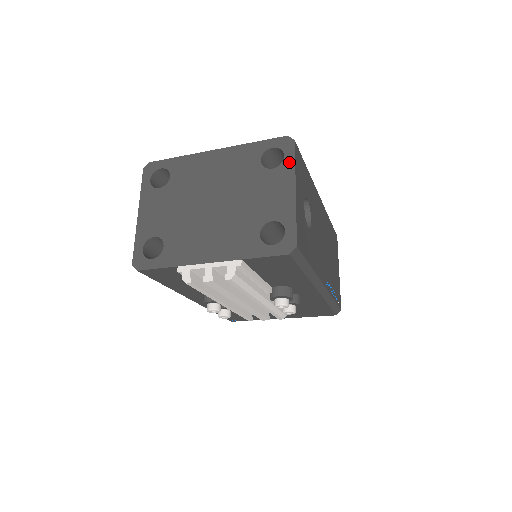
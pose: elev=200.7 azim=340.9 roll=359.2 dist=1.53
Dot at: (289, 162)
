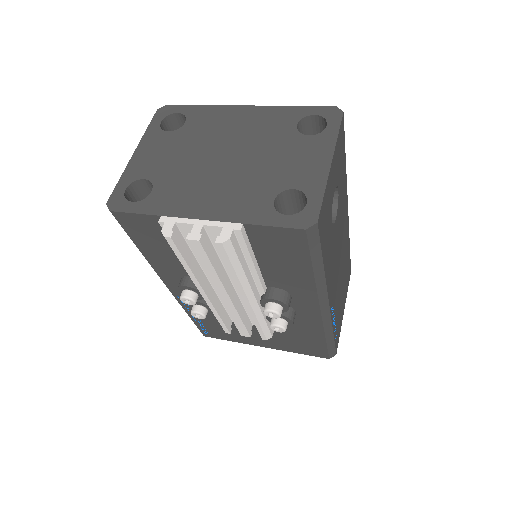
Dot at: (331, 132)
